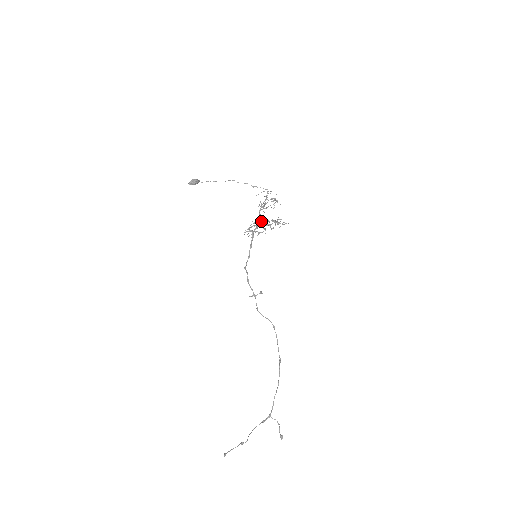
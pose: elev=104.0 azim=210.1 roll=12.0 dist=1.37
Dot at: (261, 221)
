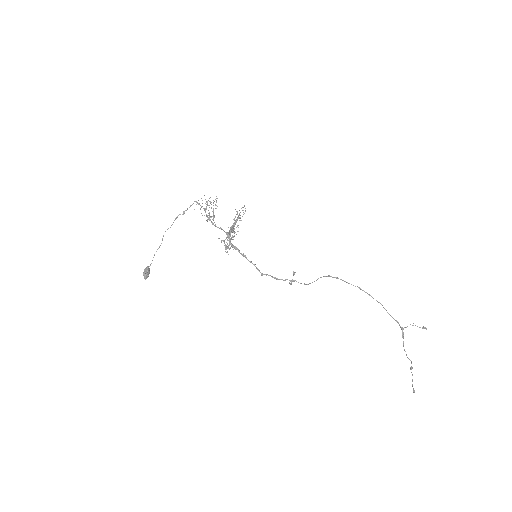
Dot at: (230, 236)
